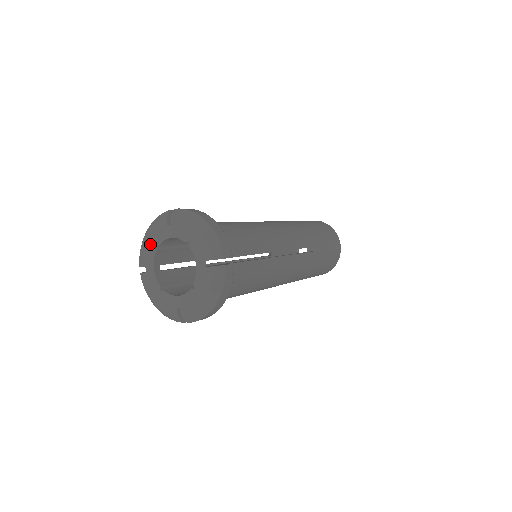
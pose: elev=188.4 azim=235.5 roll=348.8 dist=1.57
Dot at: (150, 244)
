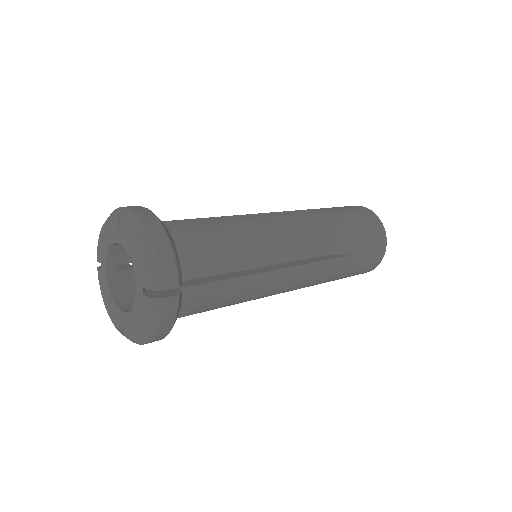
Dot at: (104, 240)
